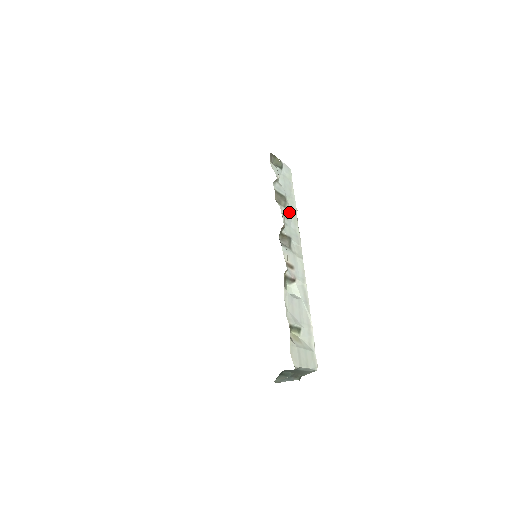
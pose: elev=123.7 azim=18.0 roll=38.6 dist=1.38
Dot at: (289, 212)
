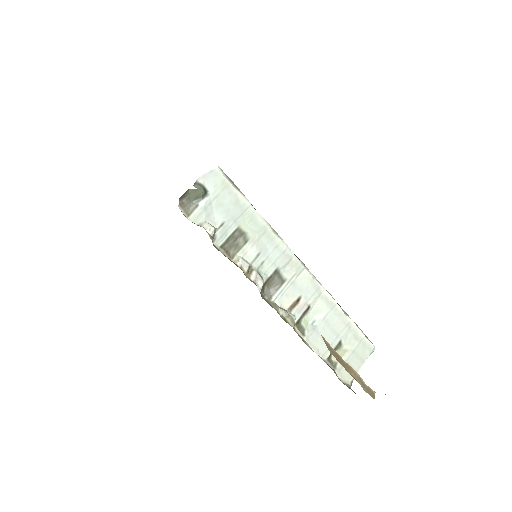
Dot at: (255, 238)
